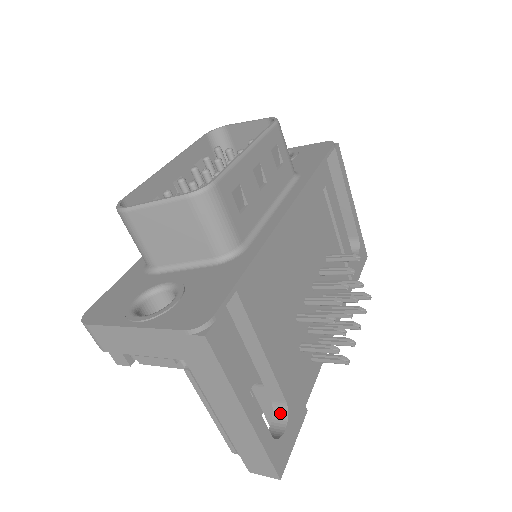
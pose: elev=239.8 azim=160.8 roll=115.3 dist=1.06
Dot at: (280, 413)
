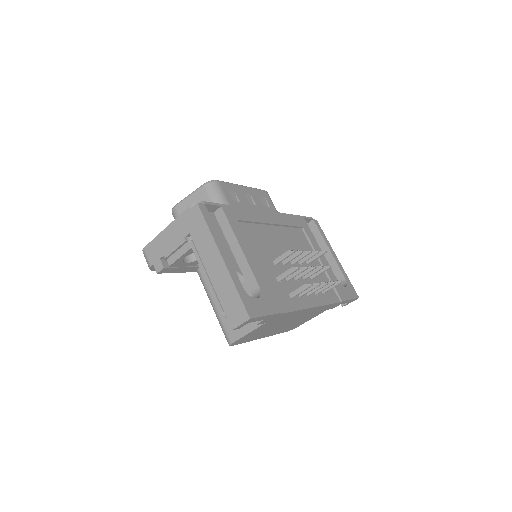
Dot at: (256, 297)
